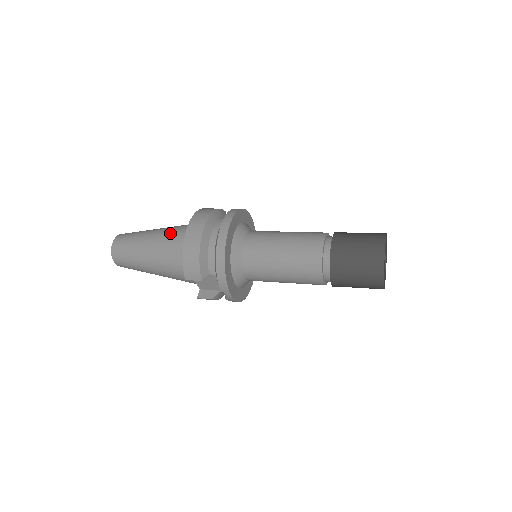
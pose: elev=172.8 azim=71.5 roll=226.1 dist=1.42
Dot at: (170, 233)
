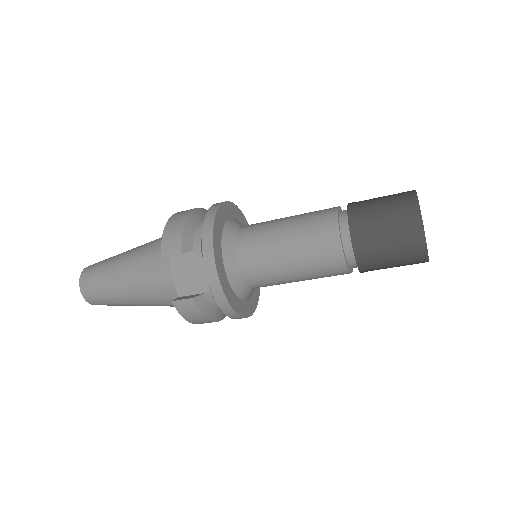
Dot at: occluded
